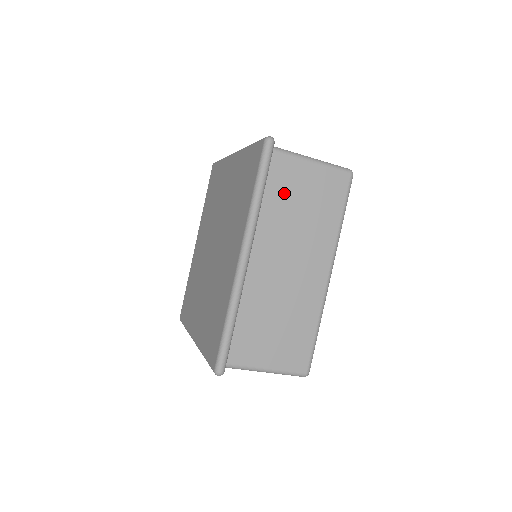
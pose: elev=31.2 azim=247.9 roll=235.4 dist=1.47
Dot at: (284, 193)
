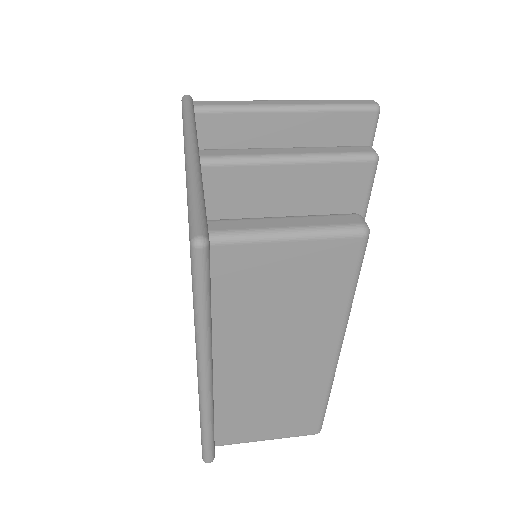
Dot at: (247, 291)
